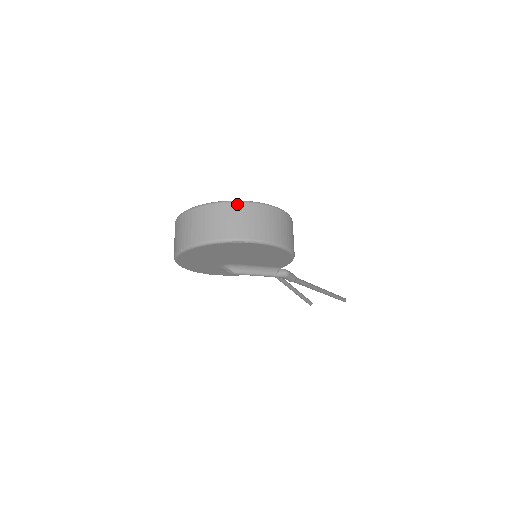
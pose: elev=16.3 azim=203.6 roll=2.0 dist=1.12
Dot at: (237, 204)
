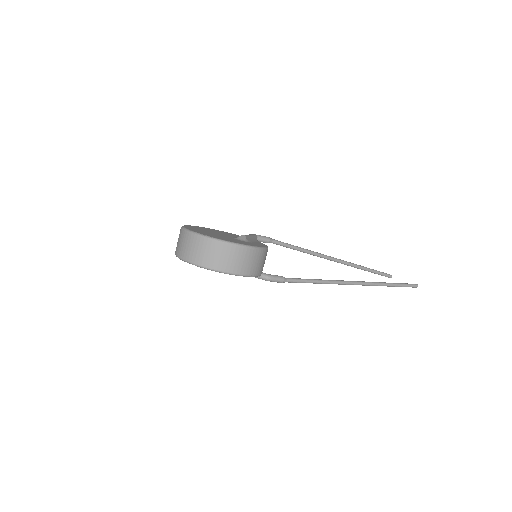
Dot at: (197, 237)
